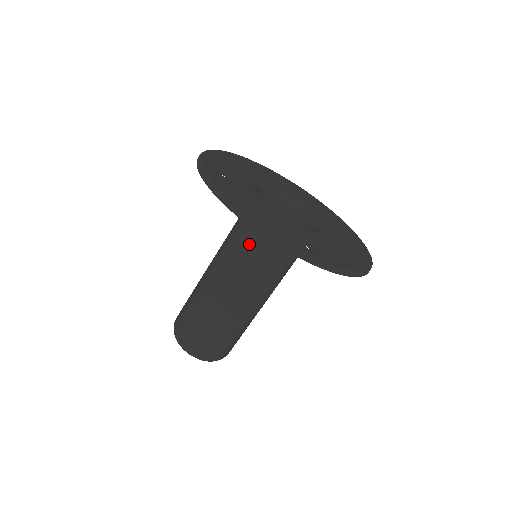
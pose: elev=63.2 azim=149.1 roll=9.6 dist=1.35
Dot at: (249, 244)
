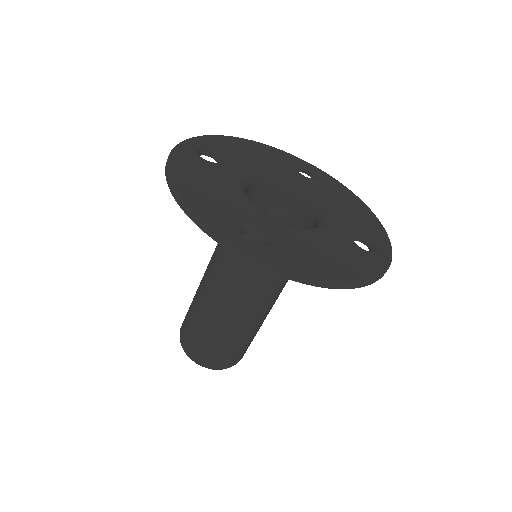
Dot at: occluded
